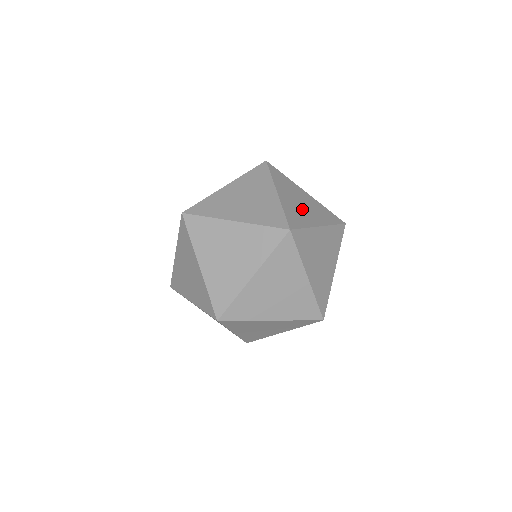
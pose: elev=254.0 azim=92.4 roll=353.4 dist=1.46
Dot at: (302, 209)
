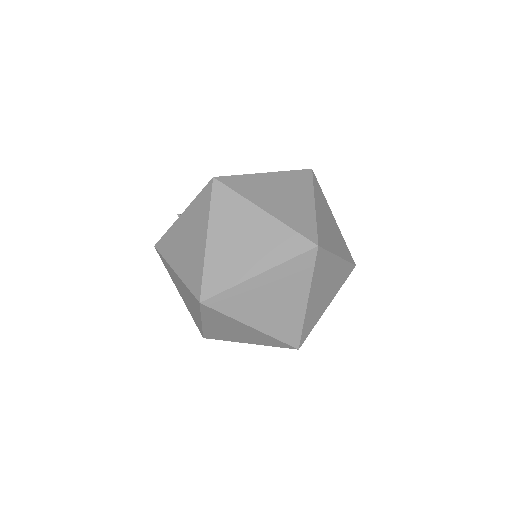
Dot at: (329, 232)
